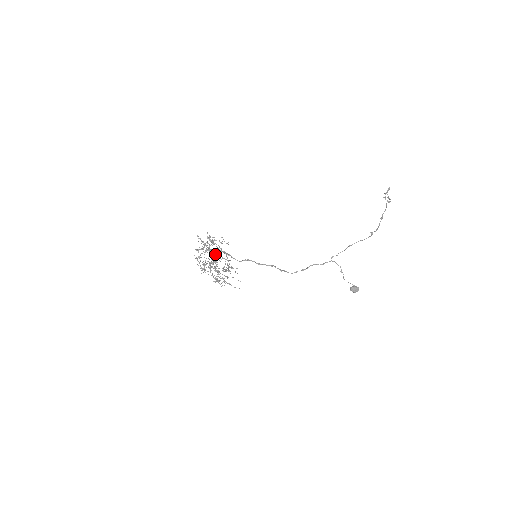
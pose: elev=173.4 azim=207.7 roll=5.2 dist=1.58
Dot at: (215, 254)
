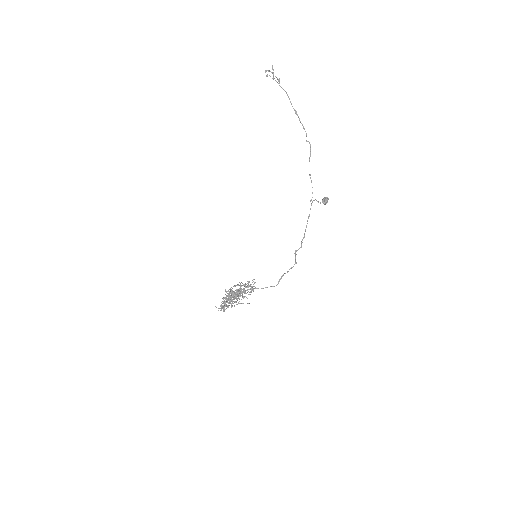
Dot at: occluded
